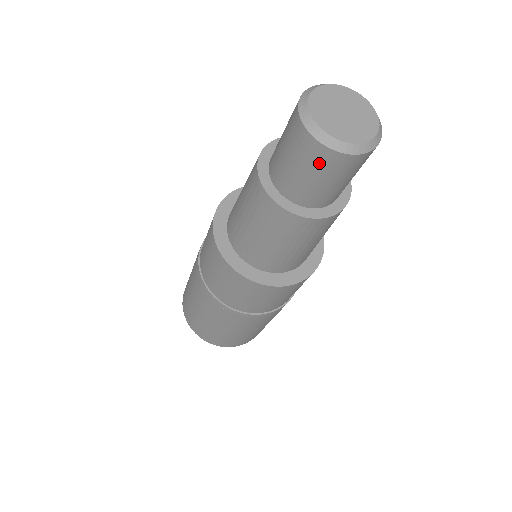
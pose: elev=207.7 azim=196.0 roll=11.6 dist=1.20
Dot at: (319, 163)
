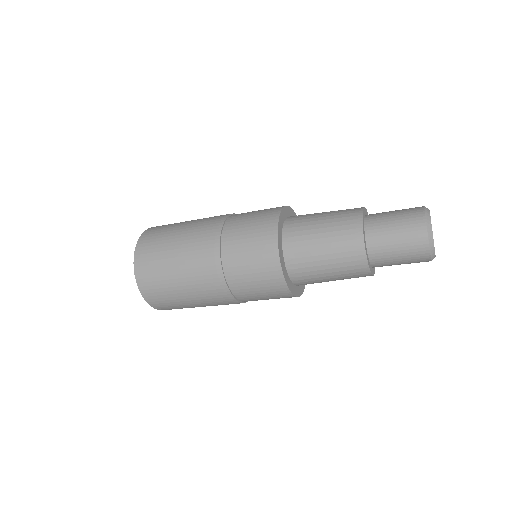
Dot at: (413, 241)
